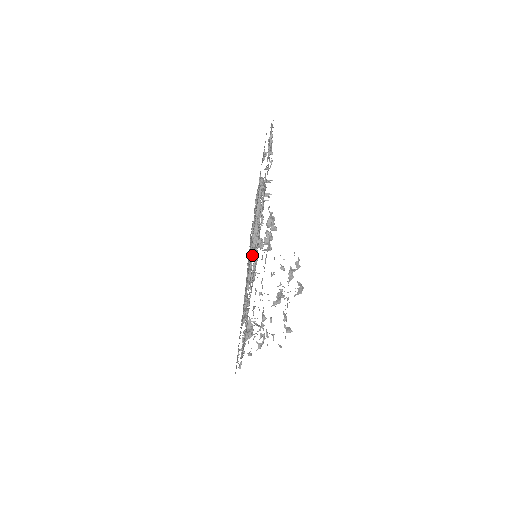
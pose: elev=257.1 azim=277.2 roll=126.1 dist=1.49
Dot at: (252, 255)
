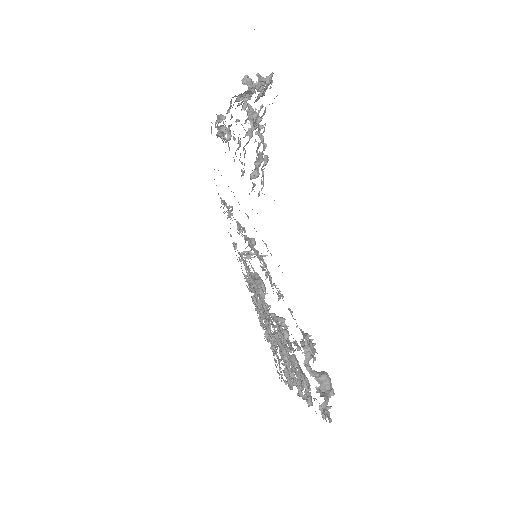
Dot at: (276, 333)
